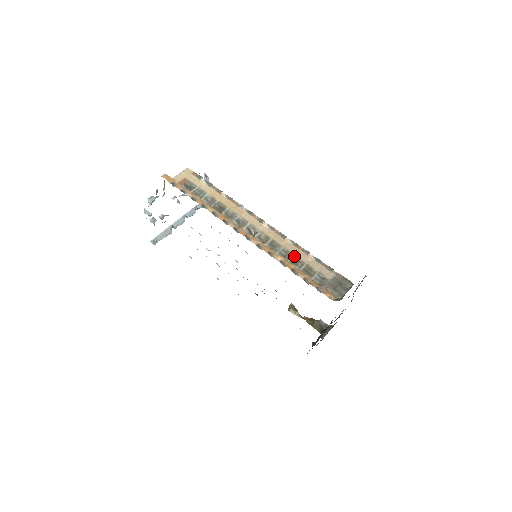
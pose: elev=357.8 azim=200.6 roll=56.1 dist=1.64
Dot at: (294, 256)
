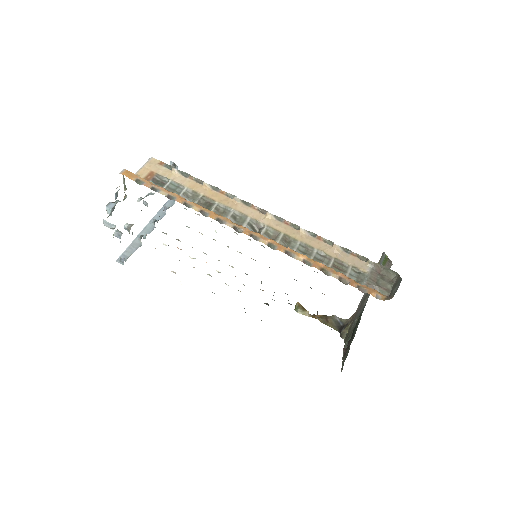
Dot at: (316, 250)
